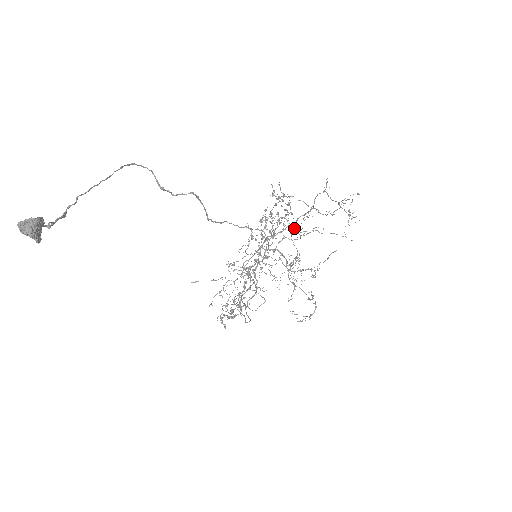
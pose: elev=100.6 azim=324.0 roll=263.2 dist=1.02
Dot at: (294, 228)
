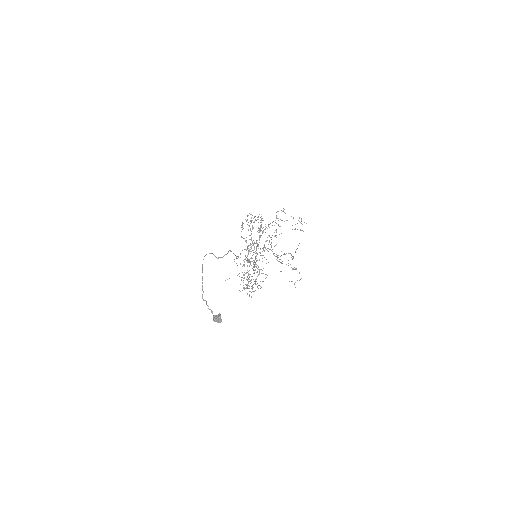
Dot at: occluded
